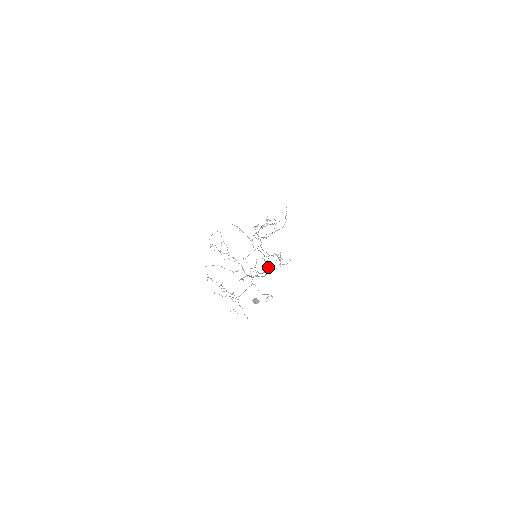
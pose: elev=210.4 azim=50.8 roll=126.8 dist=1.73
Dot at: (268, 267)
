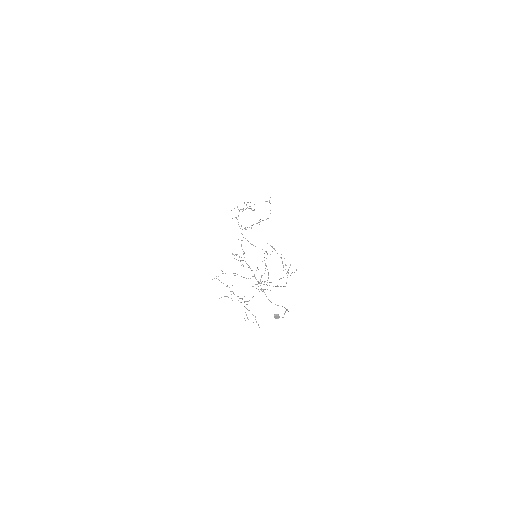
Dot at: occluded
